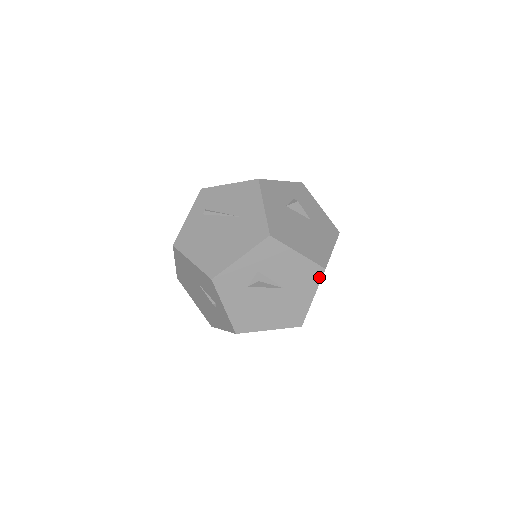
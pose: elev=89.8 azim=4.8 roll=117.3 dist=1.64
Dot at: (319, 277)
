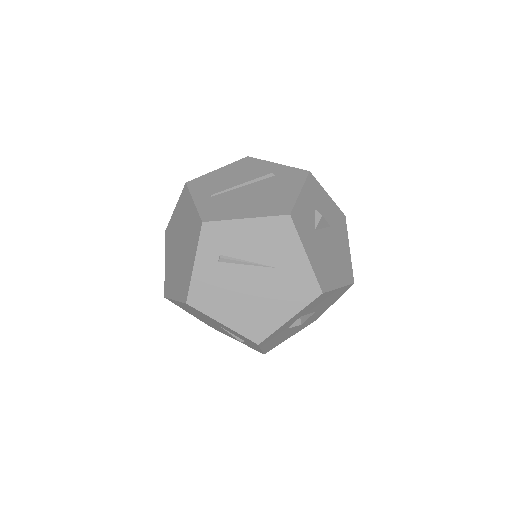
Dot at: (346, 290)
